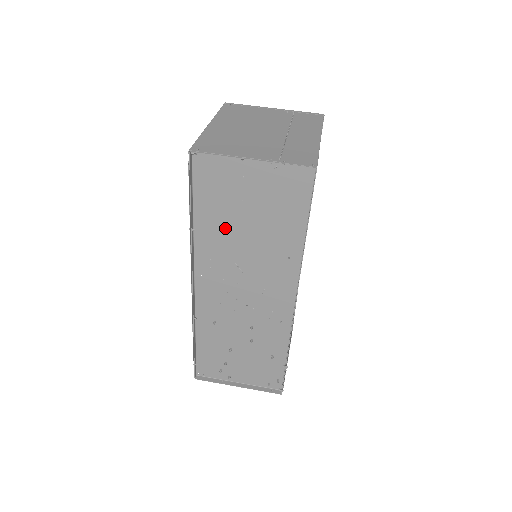
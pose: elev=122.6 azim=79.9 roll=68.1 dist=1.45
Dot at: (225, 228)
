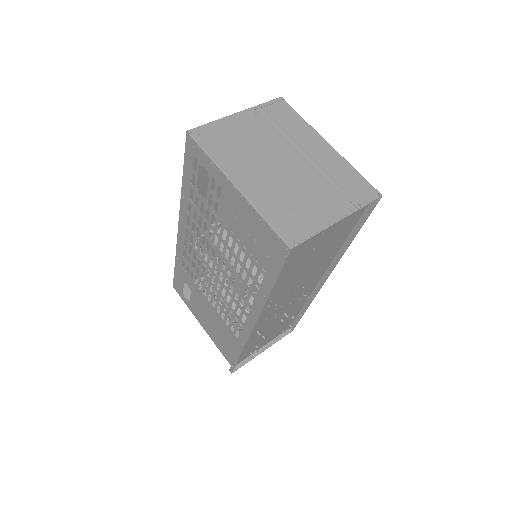
Dot at: (291, 274)
